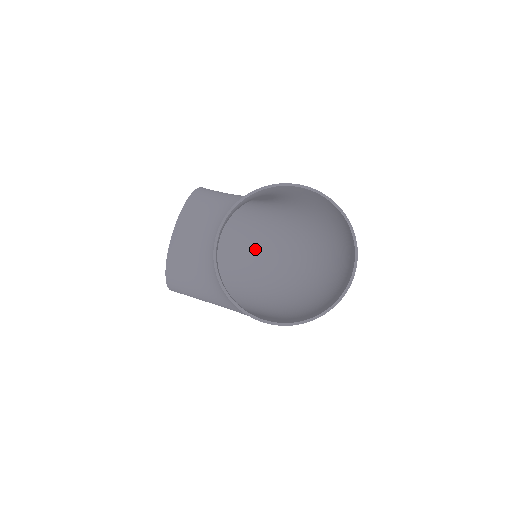
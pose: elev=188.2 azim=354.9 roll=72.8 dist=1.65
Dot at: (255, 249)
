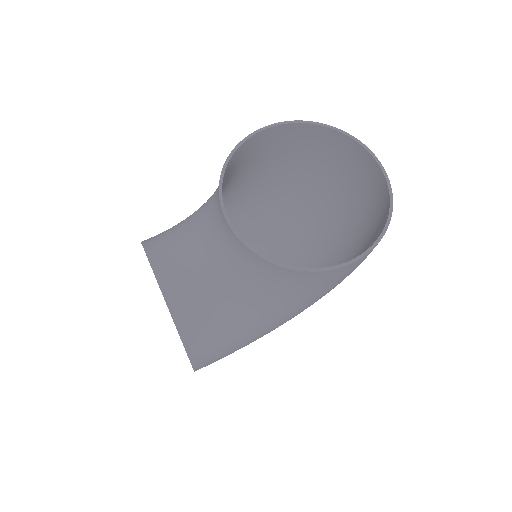
Dot at: occluded
